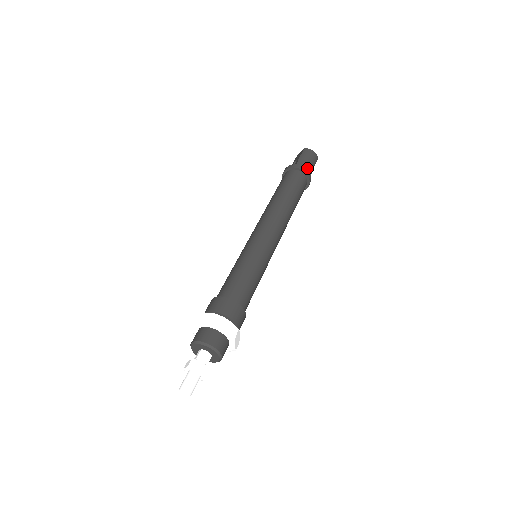
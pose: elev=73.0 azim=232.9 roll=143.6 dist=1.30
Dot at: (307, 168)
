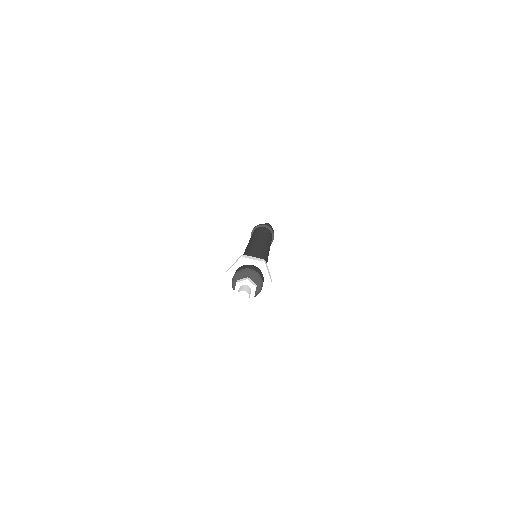
Dot at: occluded
